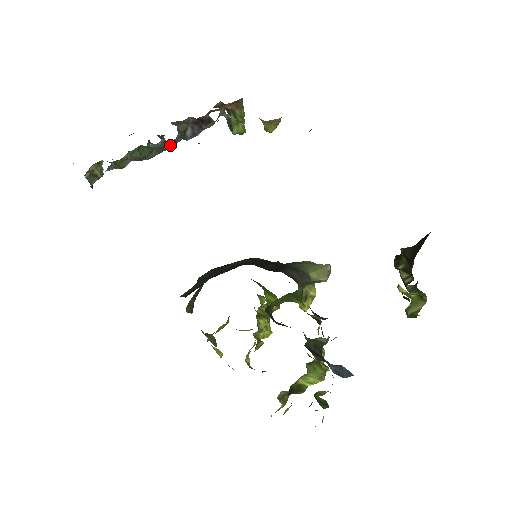
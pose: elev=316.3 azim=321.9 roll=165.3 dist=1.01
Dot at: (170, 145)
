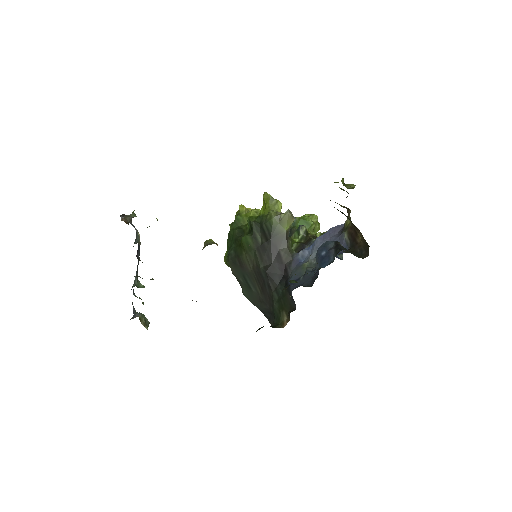
Dot at: occluded
